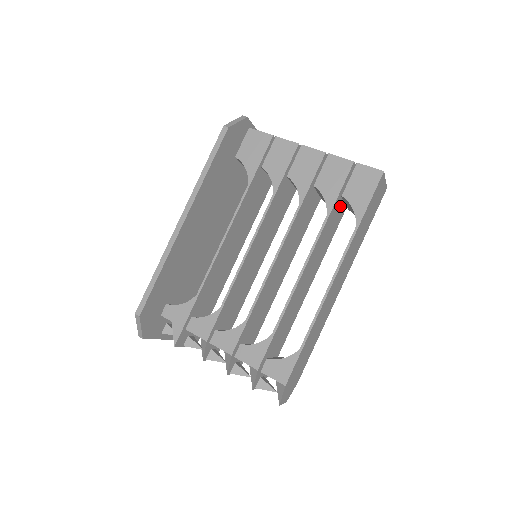
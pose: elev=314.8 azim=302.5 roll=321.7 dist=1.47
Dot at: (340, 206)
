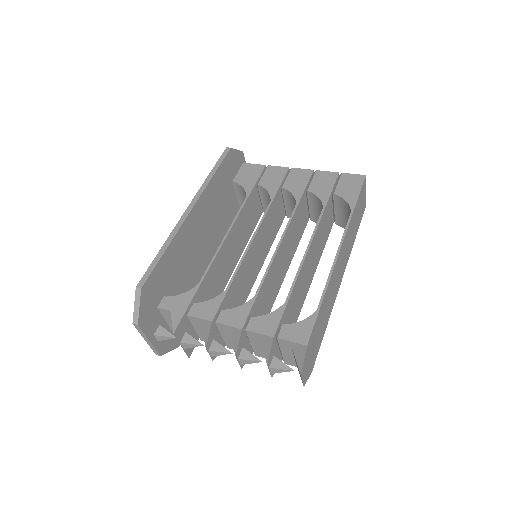
Dot at: (330, 212)
